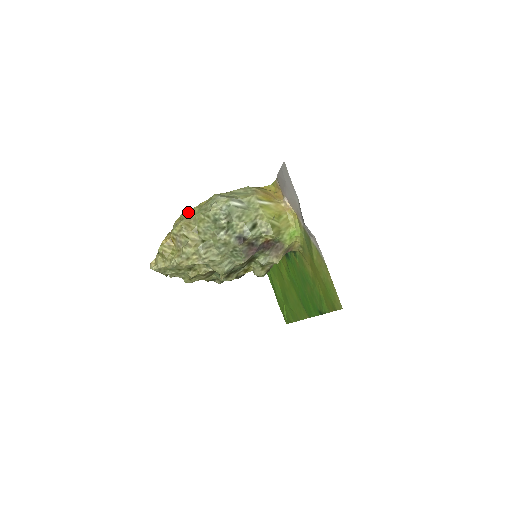
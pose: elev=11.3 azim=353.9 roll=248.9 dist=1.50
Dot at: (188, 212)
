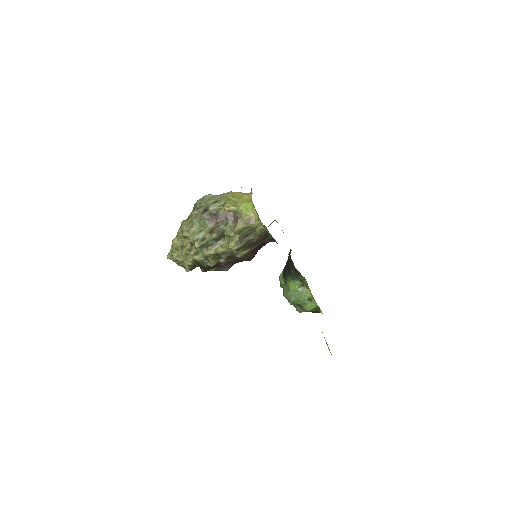
Dot at: occluded
